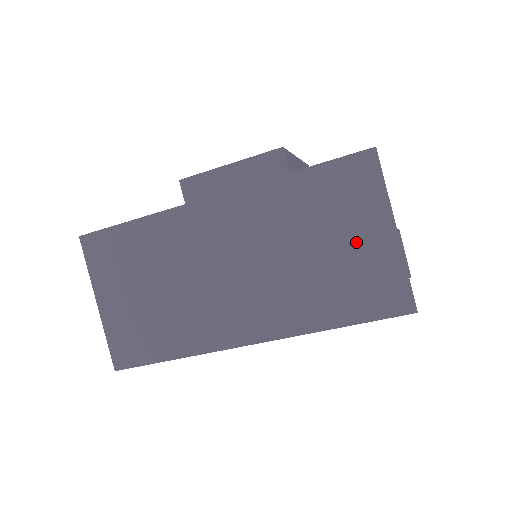
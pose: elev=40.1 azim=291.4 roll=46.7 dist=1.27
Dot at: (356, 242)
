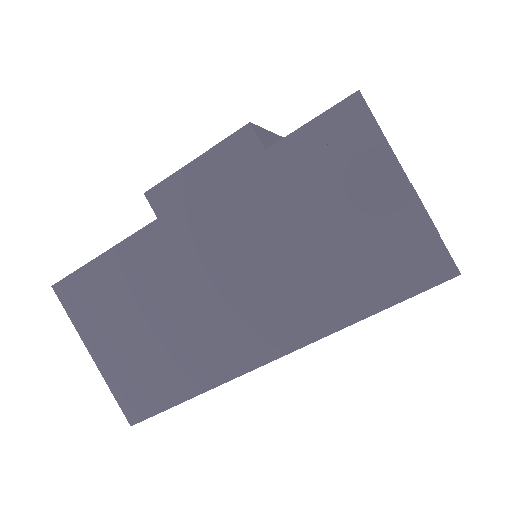
Dot at: (365, 210)
